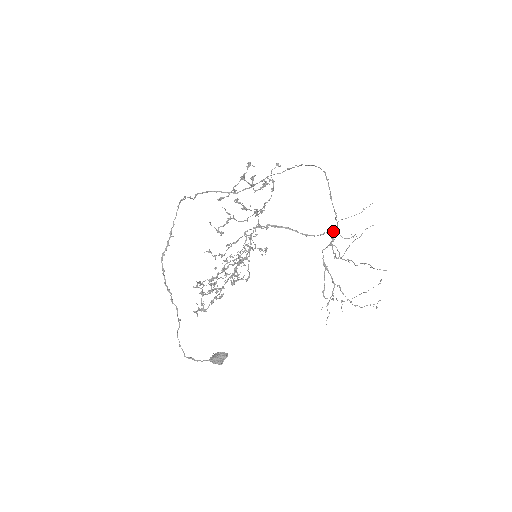
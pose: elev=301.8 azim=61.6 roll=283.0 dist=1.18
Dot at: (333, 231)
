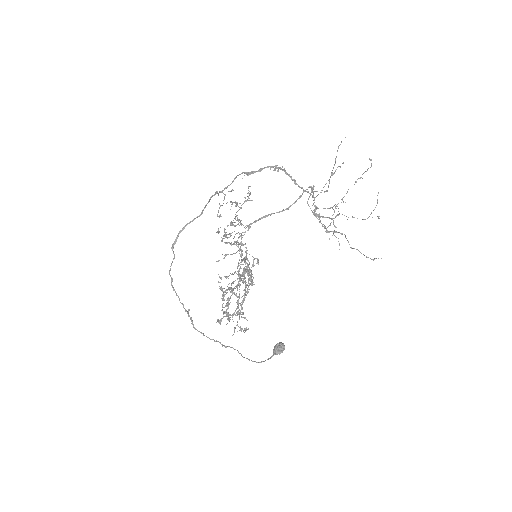
Dot at: occluded
